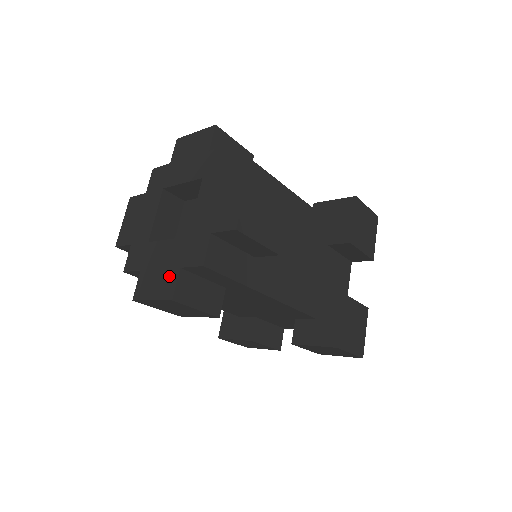
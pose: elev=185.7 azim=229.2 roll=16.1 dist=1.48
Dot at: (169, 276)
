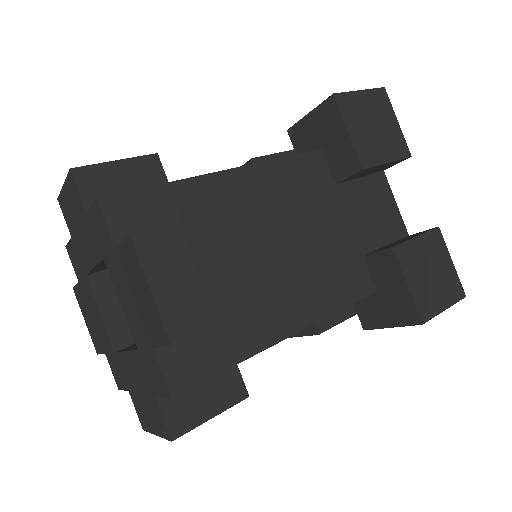
Dot at: (152, 406)
